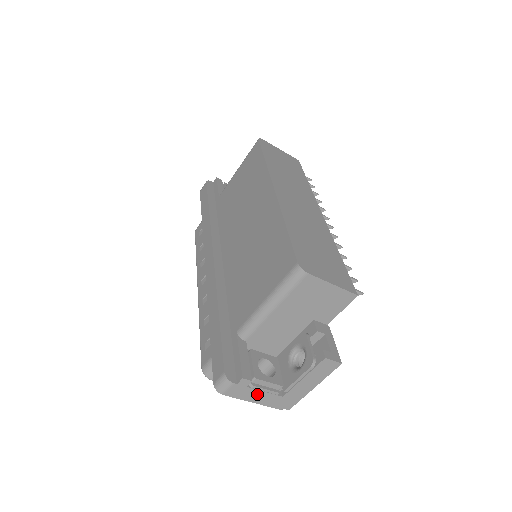
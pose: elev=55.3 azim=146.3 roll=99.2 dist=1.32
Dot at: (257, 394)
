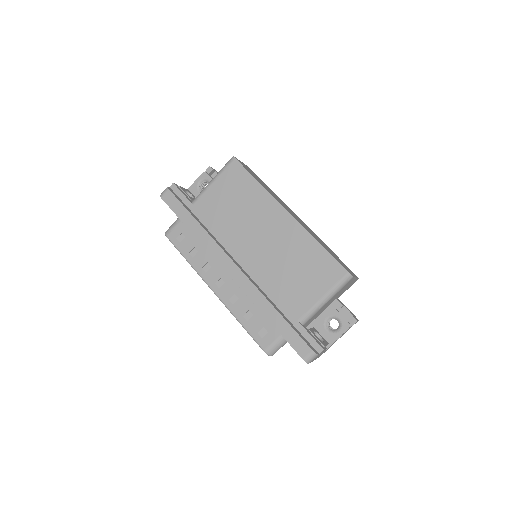
Dot at: occluded
